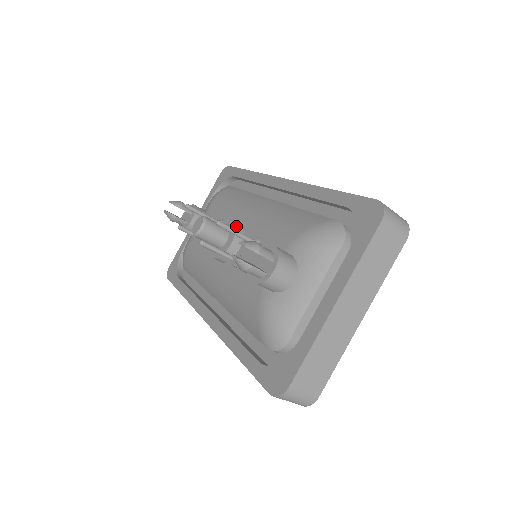
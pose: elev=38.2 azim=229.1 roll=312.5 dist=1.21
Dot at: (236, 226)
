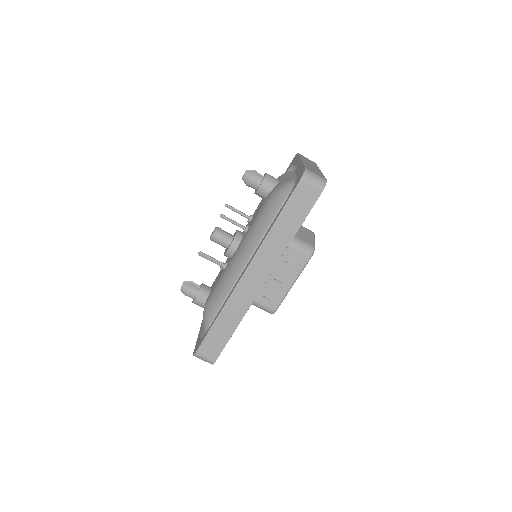
Dot at: occluded
